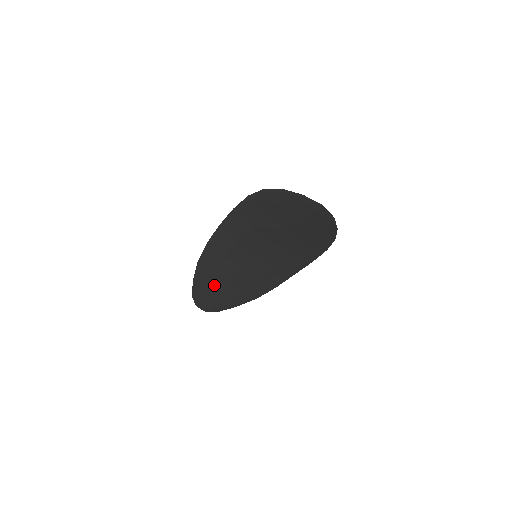
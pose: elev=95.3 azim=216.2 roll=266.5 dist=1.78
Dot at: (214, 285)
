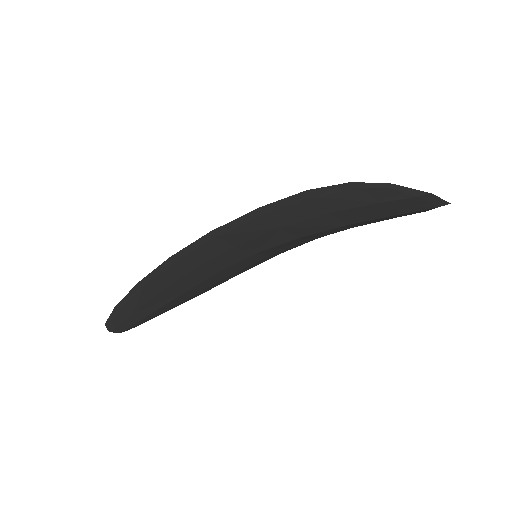
Dot at: (157, 302)
